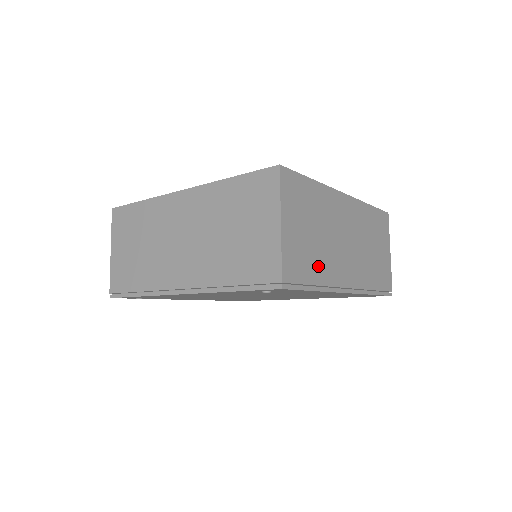
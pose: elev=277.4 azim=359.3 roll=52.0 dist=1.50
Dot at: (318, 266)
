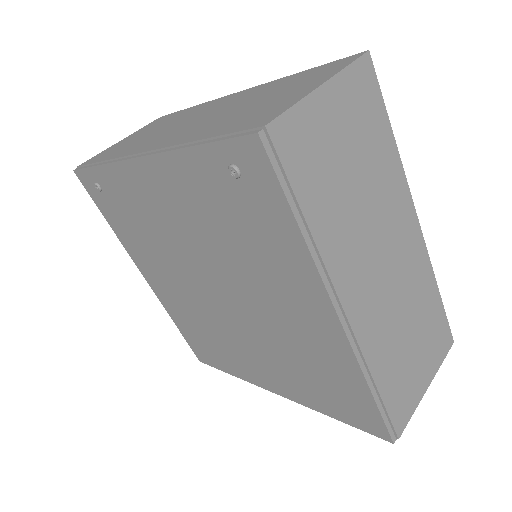
Dot at: (327, 211)
